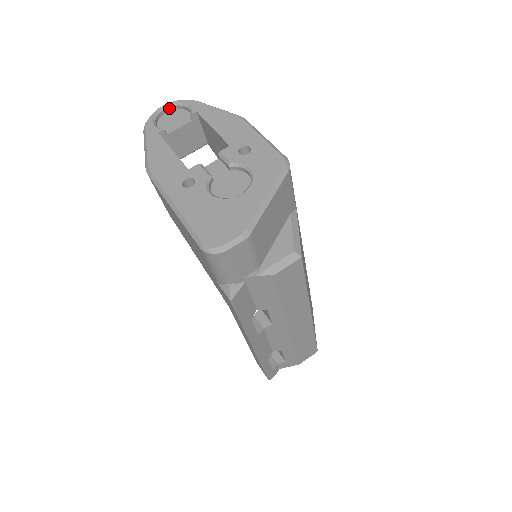
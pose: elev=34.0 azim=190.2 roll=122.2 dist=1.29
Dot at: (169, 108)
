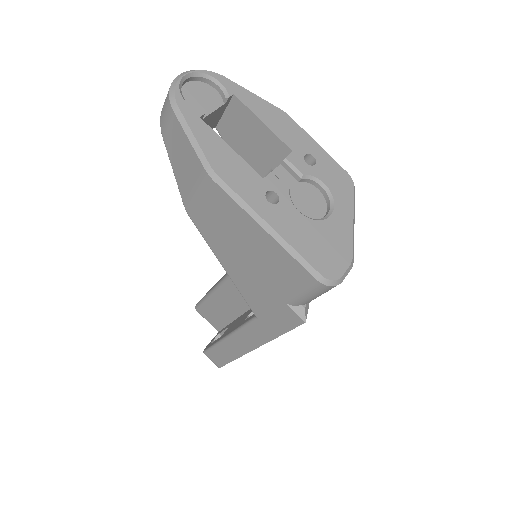
Dot at: (190, 78)
